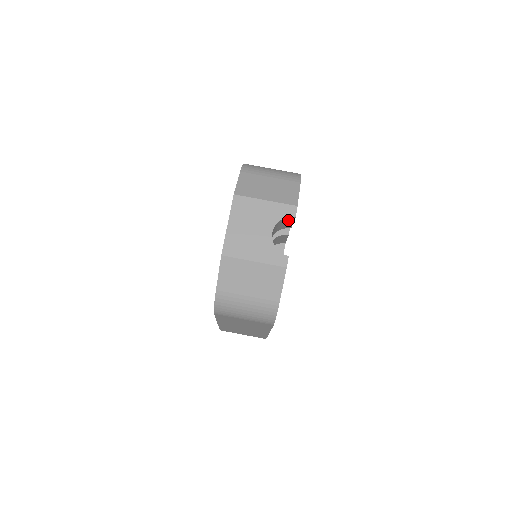
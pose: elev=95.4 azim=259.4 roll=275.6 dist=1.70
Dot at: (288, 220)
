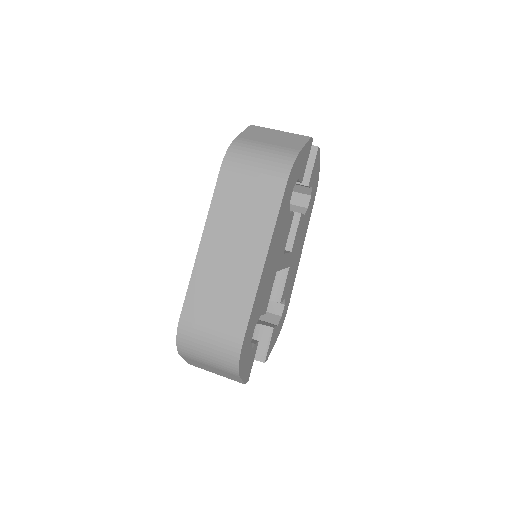
Dot at: (310, 157)
